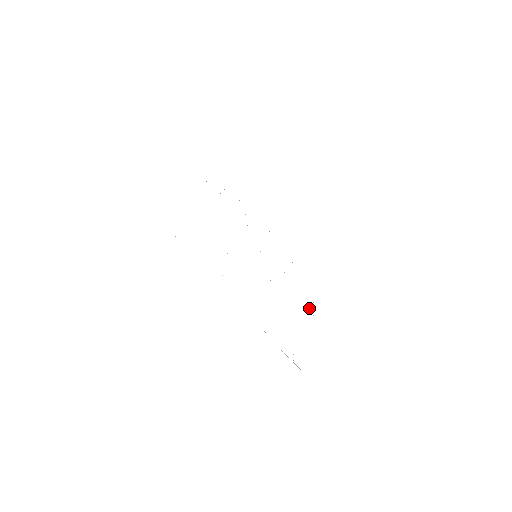
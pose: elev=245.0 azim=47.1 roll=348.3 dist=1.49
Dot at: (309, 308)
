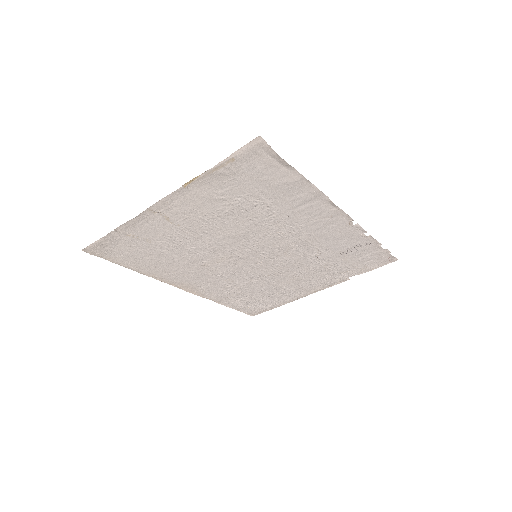
Dot at: (344, 227)
